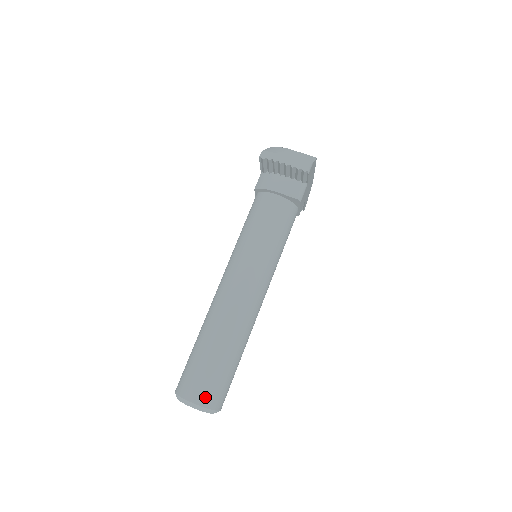
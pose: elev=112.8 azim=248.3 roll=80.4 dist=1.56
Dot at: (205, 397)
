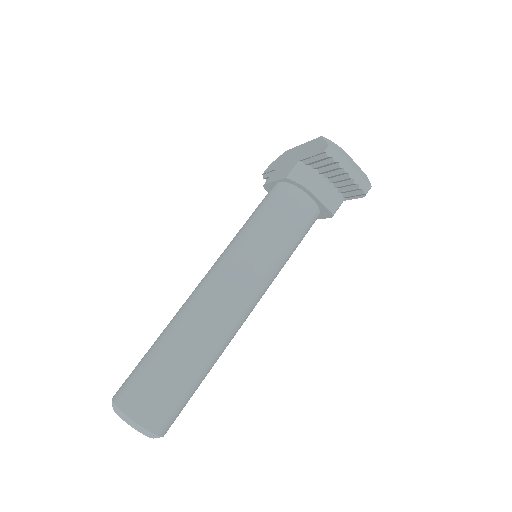
Dot at: (161, 423)
